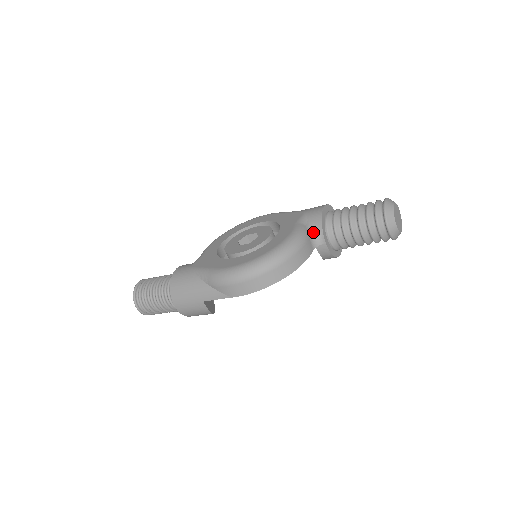
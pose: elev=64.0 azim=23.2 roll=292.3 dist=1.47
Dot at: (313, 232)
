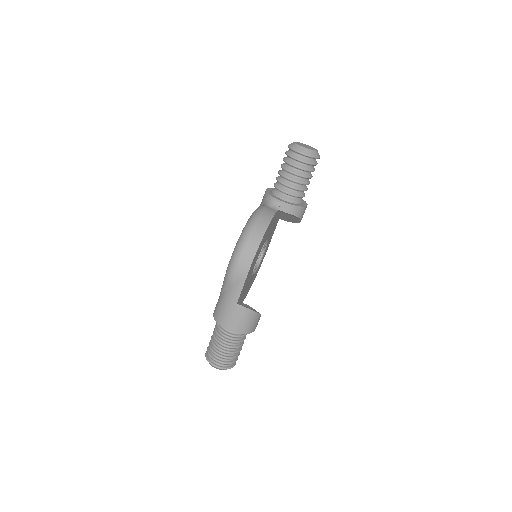
Dot at: (268, 203)
